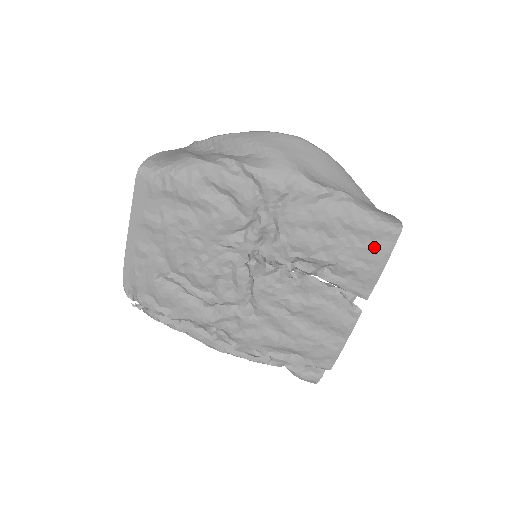
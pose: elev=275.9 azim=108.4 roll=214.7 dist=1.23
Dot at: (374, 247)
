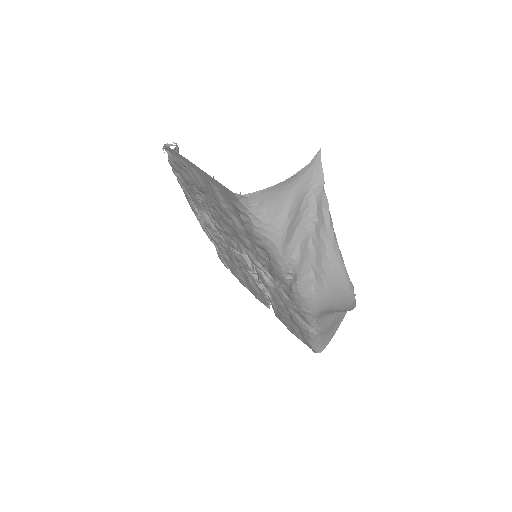
Dot at: (299, 336)
